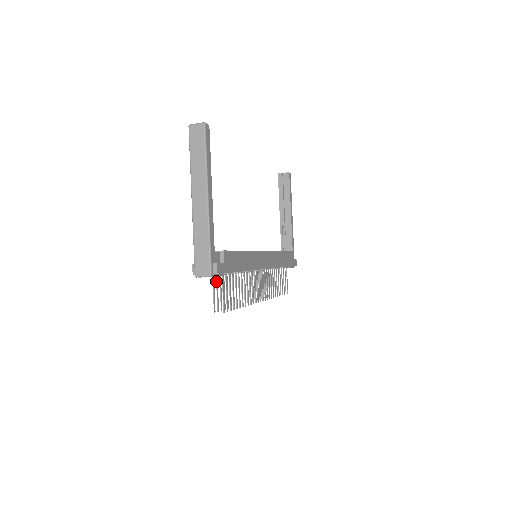
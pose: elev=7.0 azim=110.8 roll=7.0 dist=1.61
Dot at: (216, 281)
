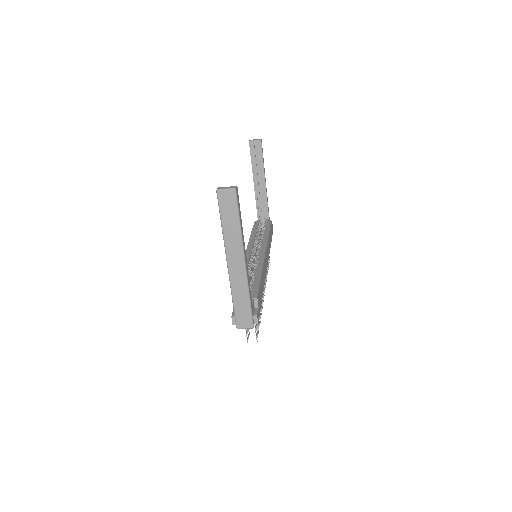
Dot at: occluded
